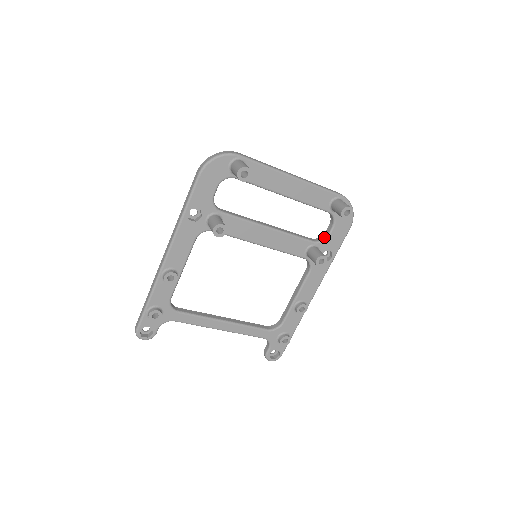
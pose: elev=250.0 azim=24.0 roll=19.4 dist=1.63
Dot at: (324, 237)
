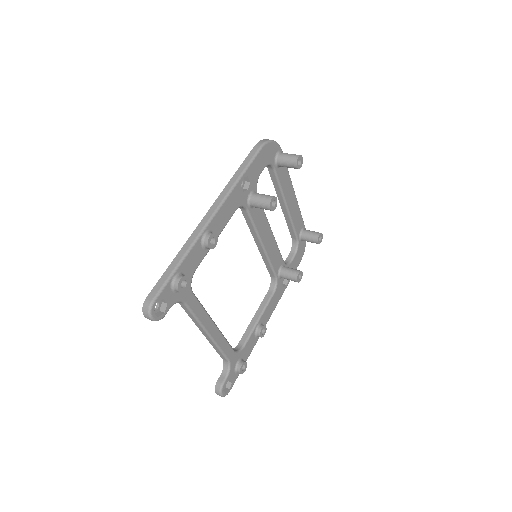
Dot at: (288, 262)
